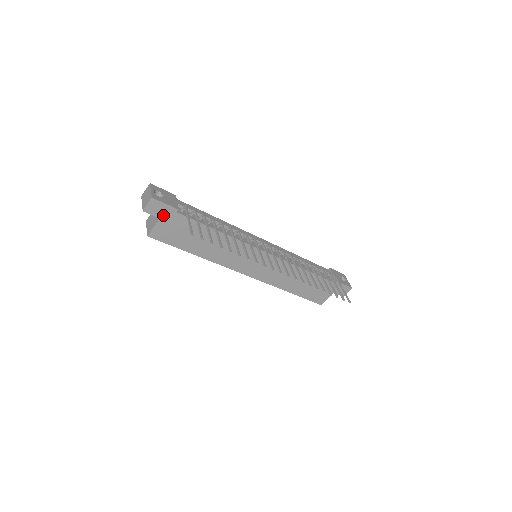
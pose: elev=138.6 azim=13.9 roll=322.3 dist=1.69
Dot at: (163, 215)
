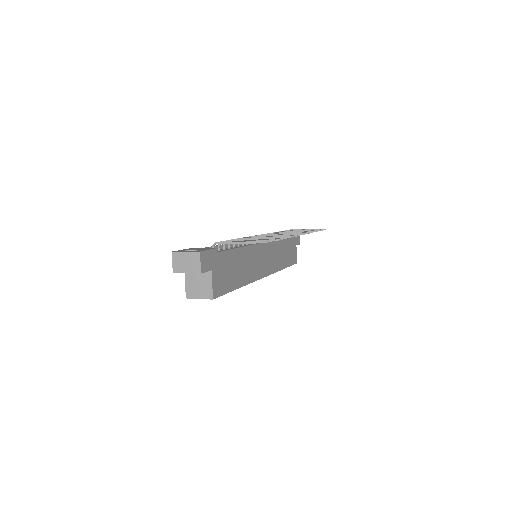
Dot at: (211, 265)
